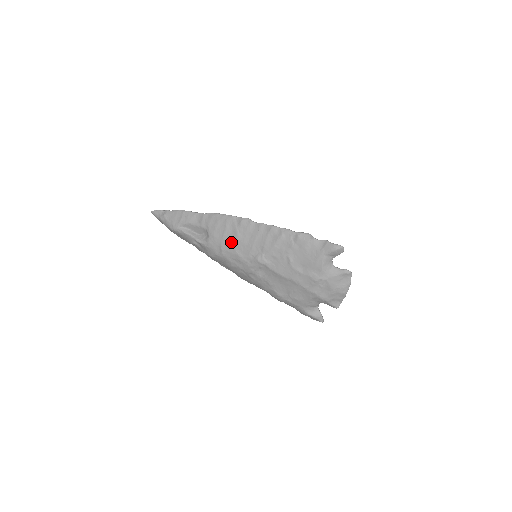
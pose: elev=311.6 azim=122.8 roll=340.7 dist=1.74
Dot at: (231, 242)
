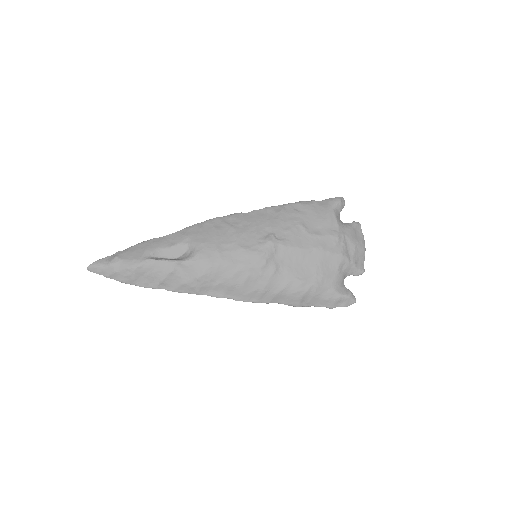
Dot at: (228, 239)
